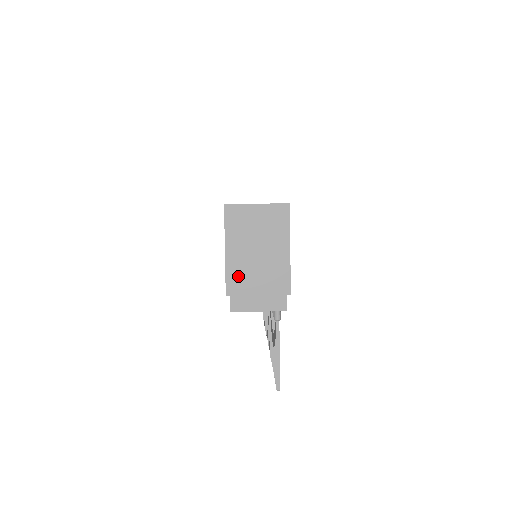
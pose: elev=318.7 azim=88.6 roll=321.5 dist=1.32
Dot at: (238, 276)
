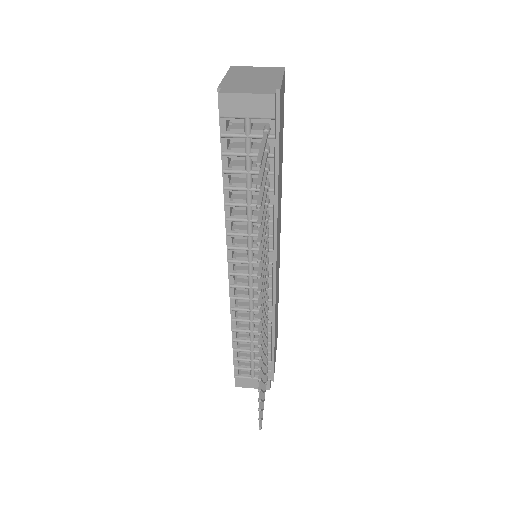
Dot at: (232, 83)
